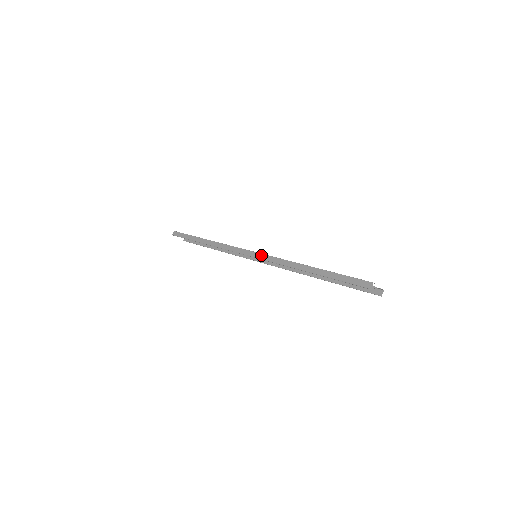
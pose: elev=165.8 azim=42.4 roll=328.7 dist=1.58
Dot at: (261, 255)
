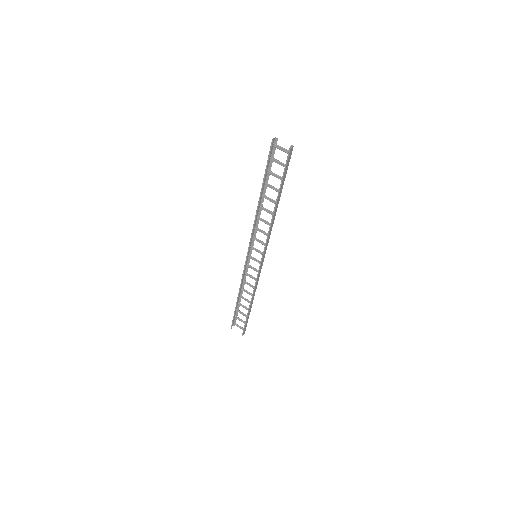
Dot at: (251, 241)
